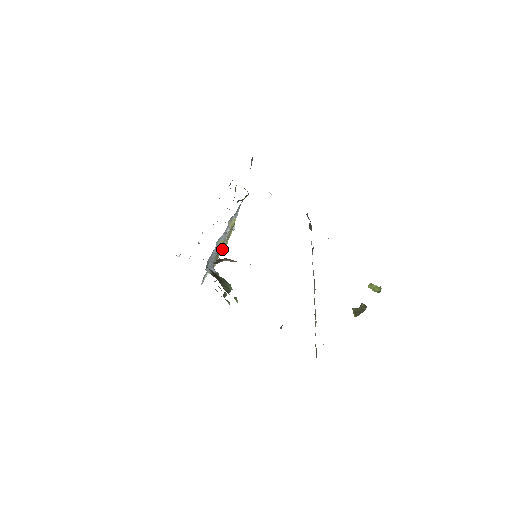
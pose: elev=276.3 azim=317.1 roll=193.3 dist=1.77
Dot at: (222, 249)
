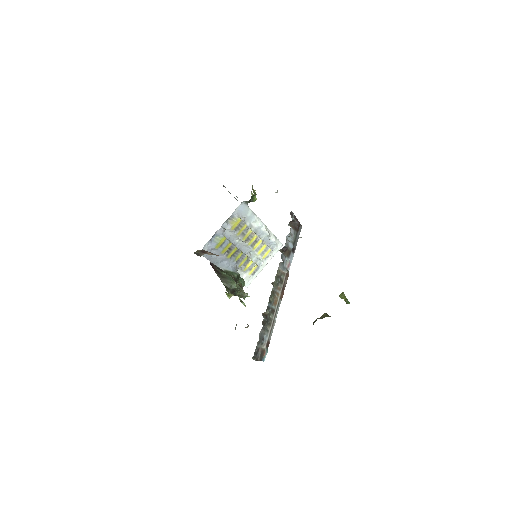
Dot at: (255, 253)
